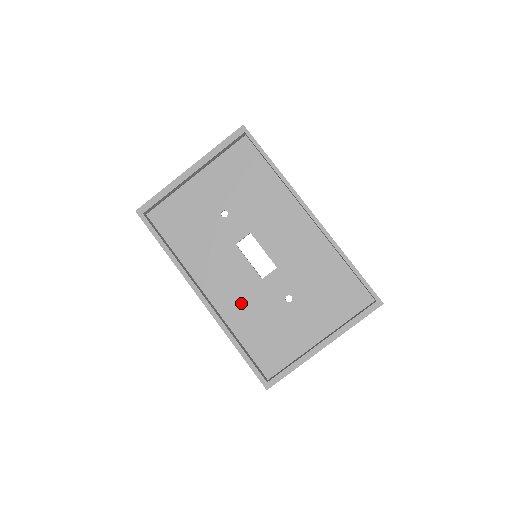
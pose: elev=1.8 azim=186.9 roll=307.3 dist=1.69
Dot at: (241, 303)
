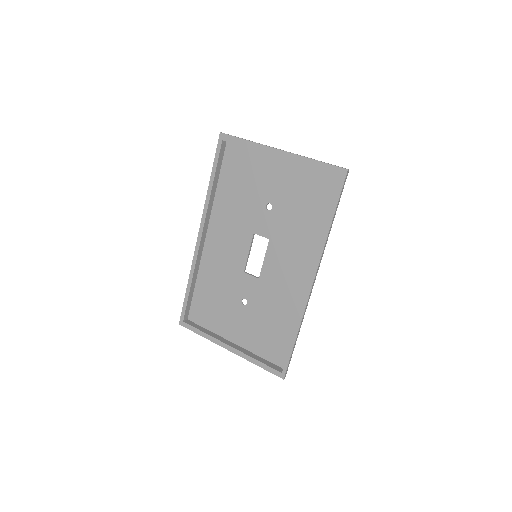
Dot at: (219, 267)
